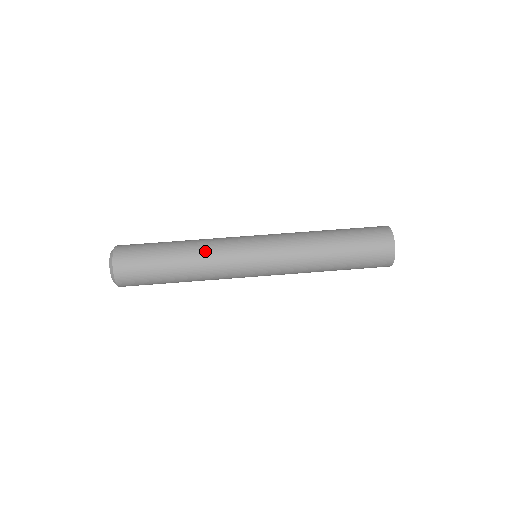
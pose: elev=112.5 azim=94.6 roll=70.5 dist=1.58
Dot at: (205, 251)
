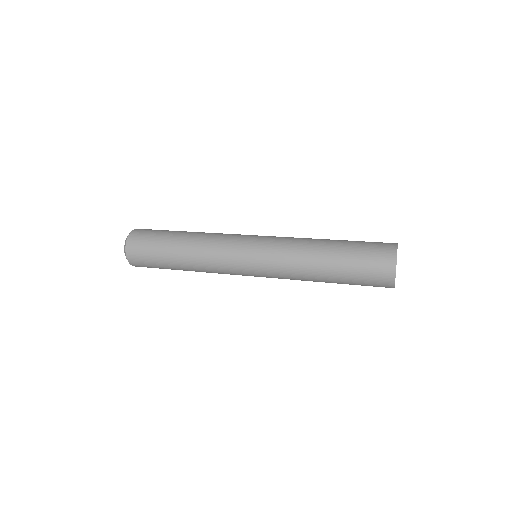
Dot at: (205, 241)
